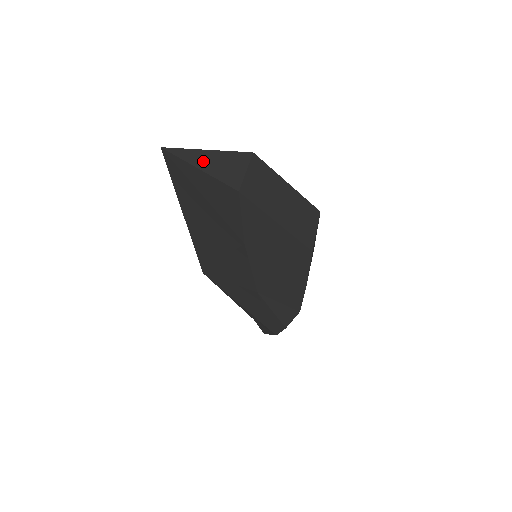
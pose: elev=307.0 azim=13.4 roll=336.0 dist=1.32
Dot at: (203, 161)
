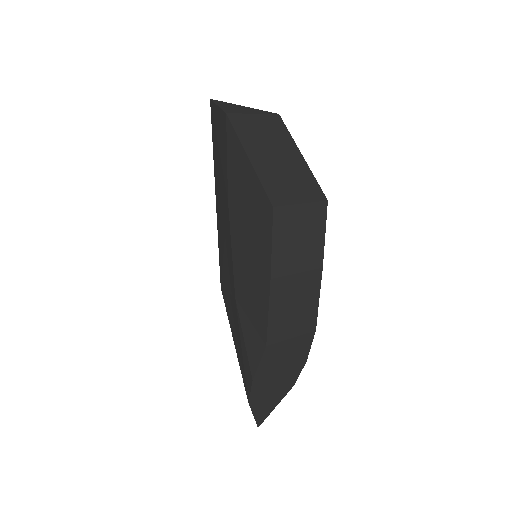
Dot at: (228, 105)
